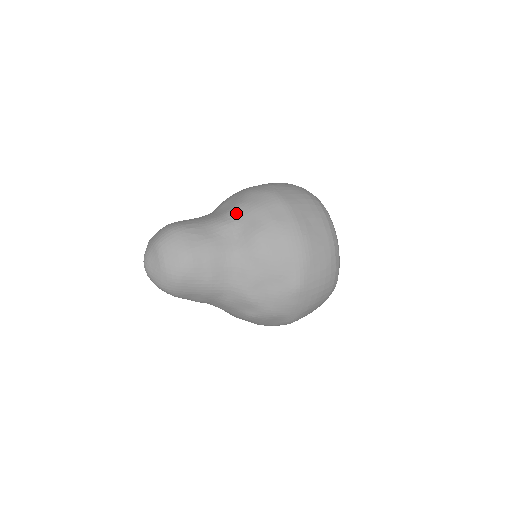
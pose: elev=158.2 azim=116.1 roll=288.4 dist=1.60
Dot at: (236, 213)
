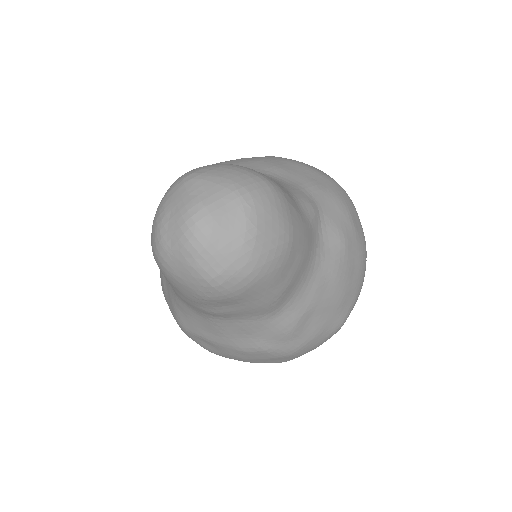
Dot at: (318, 196)
